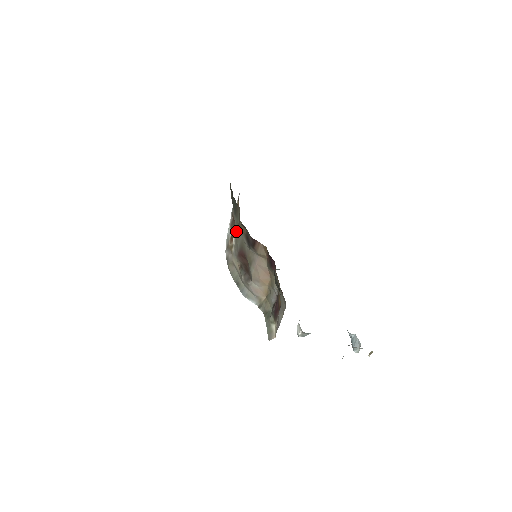
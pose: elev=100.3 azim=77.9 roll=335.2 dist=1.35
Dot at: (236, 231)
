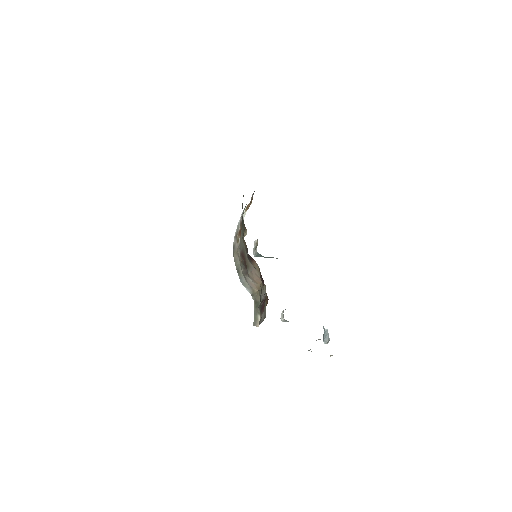
Dot at: (241, 237)
